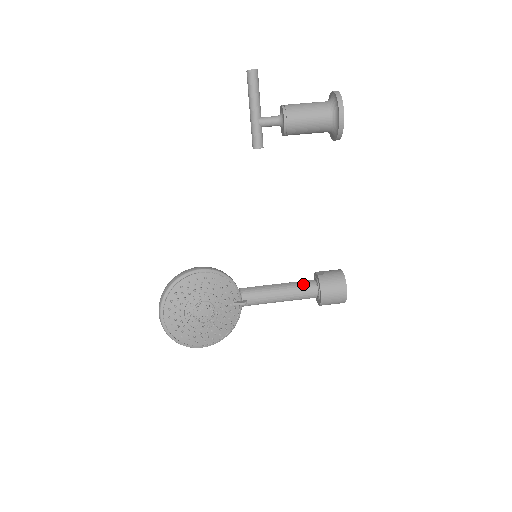
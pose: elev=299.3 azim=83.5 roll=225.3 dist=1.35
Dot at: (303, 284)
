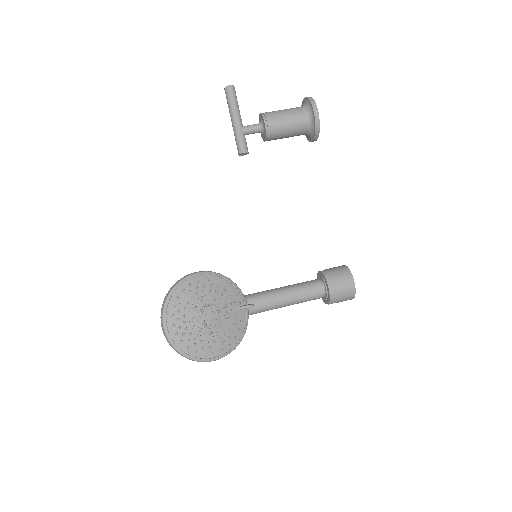
Dot at: (308, 283)
